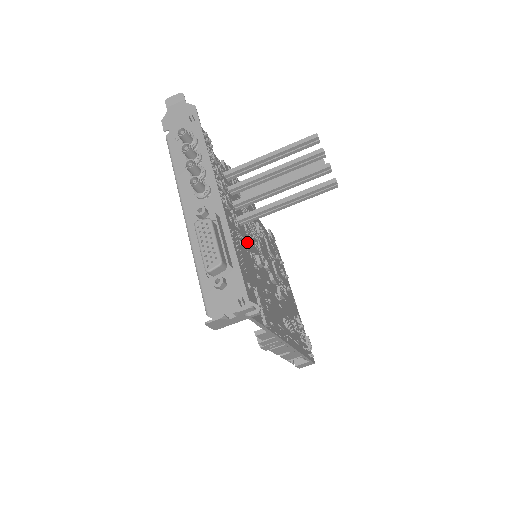
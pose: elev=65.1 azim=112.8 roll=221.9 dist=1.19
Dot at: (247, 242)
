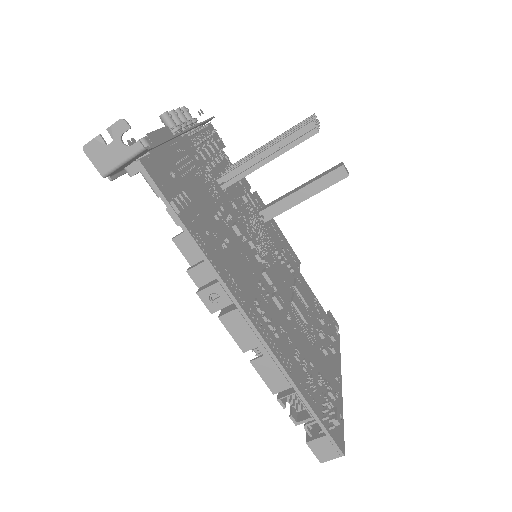
Dot at: (225, 203)
